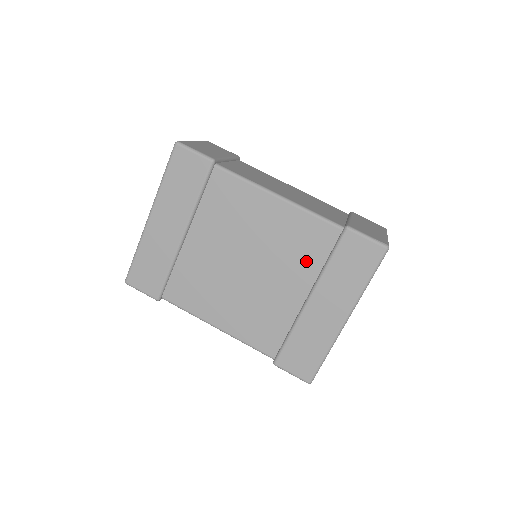
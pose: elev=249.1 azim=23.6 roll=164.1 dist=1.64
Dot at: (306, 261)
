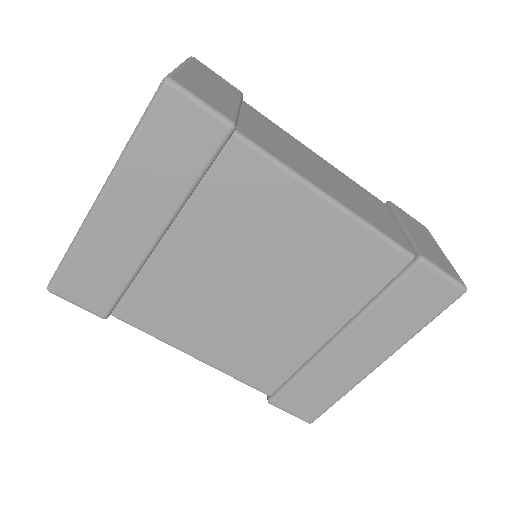
Dot at: (347, 292)
